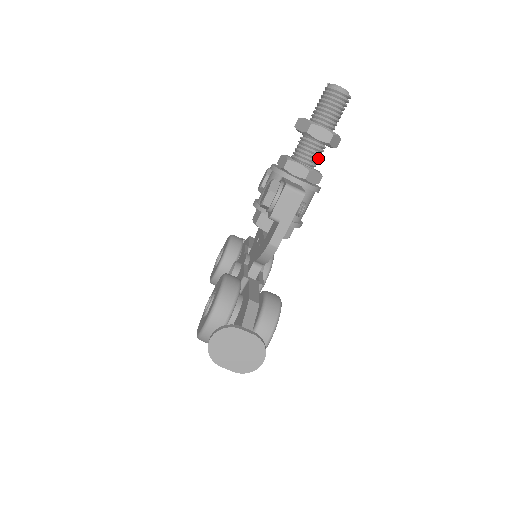
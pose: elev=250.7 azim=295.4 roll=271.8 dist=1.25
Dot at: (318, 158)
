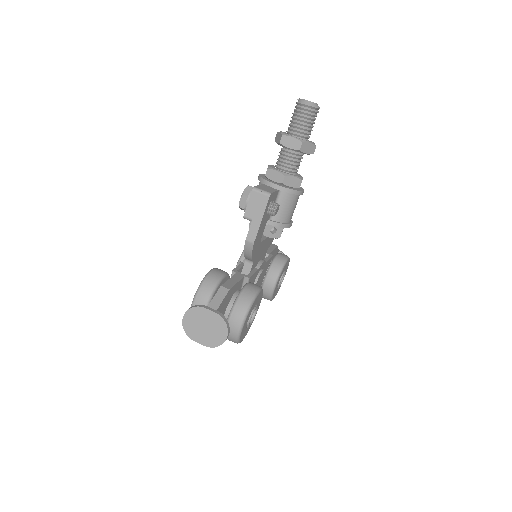
Dot at: (296, 164)
